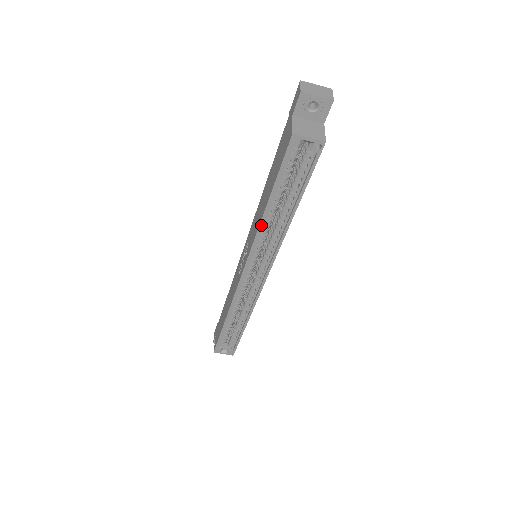
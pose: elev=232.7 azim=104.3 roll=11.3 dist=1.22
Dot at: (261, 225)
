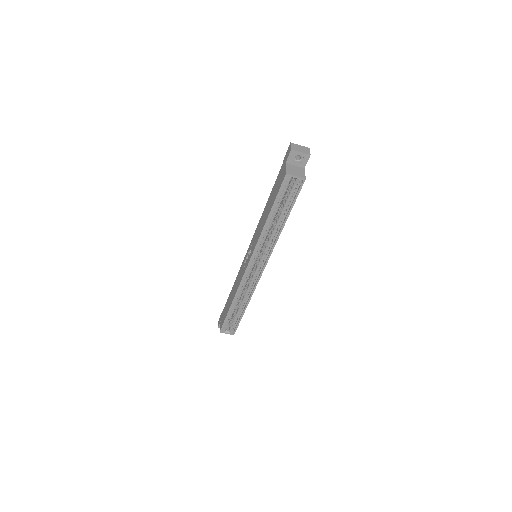
Dot at: (263, 231)
